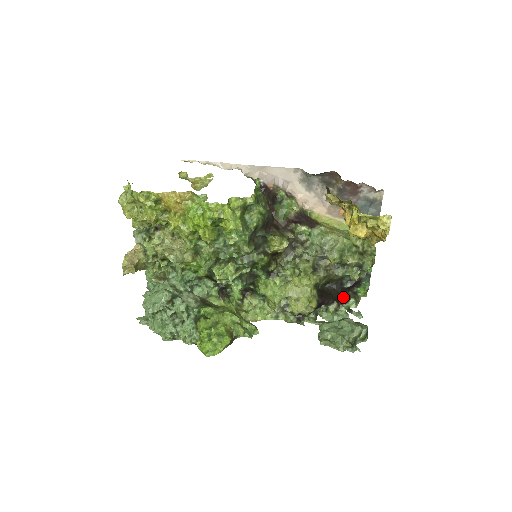
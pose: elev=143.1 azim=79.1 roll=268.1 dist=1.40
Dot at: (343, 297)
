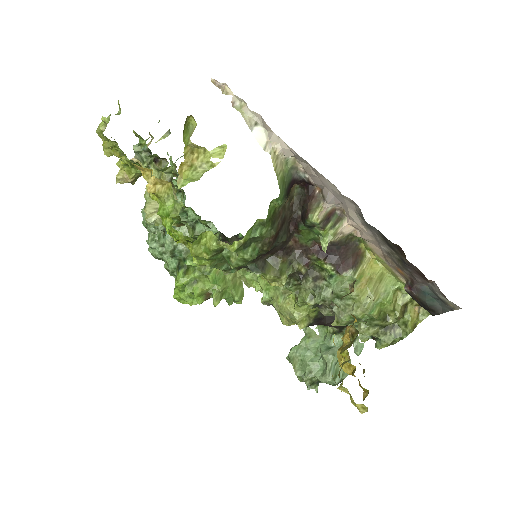
Dot at: occluded
